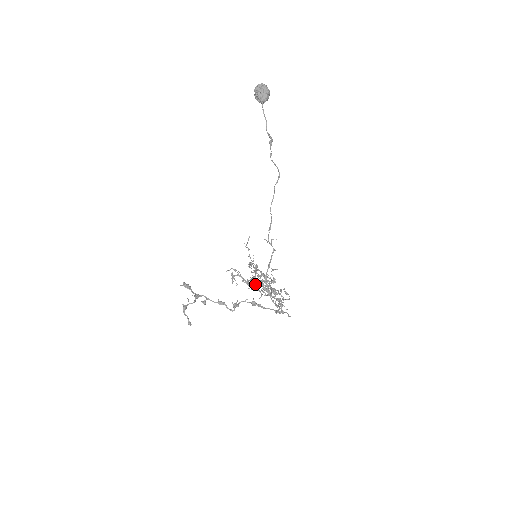
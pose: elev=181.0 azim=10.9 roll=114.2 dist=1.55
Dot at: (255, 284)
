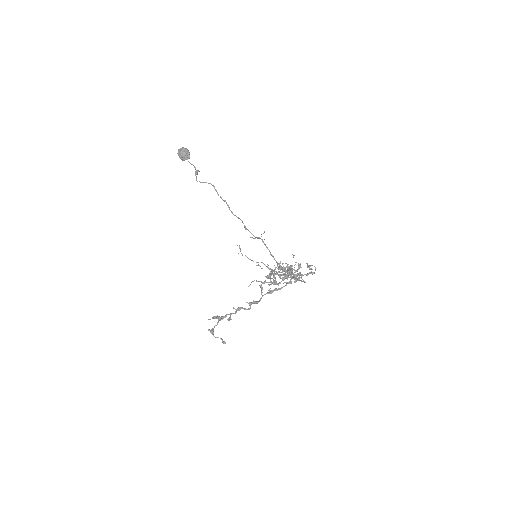
Dot at: occluded
